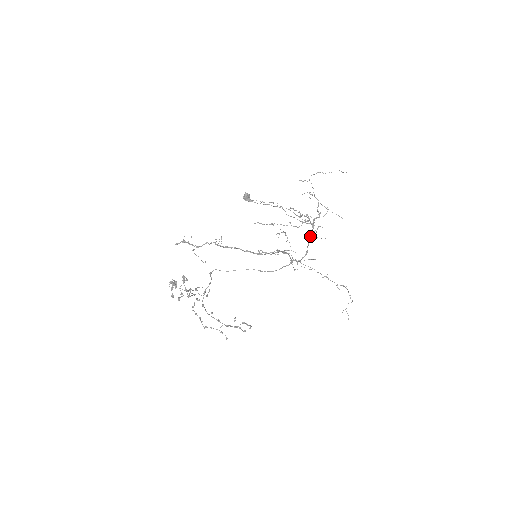
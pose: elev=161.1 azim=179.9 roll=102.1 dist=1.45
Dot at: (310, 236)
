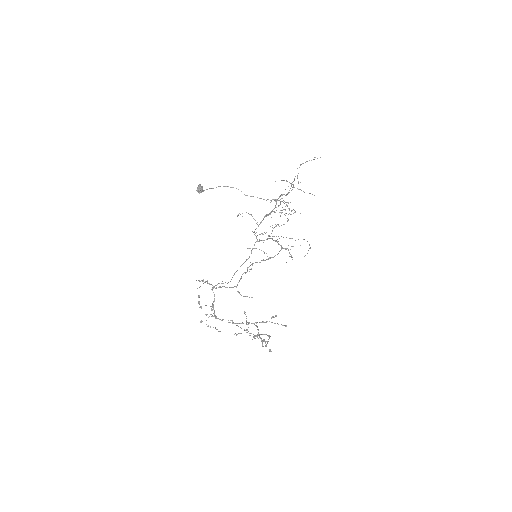
Dot at: (273, 209)
